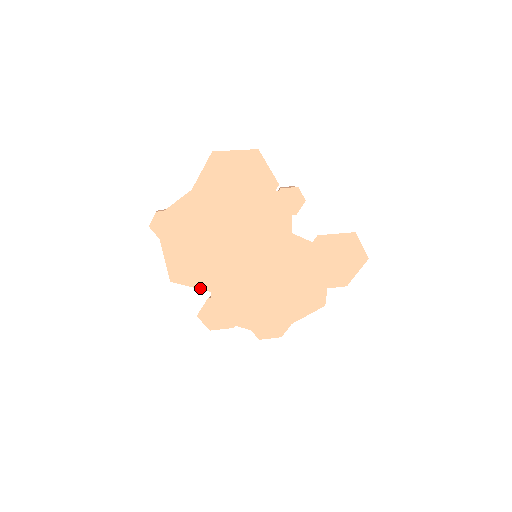
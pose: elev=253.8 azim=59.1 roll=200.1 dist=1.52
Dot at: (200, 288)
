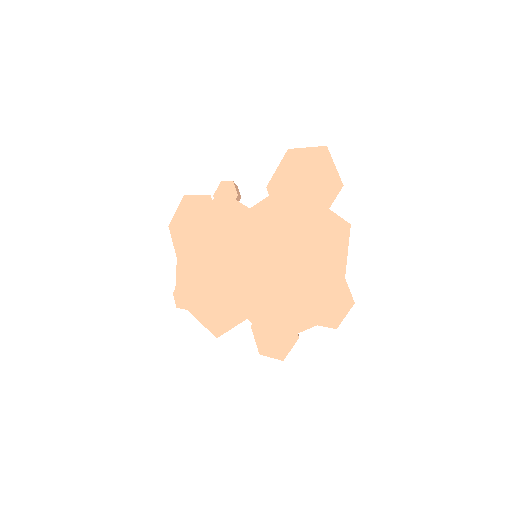
Dot at: (238, 323)
